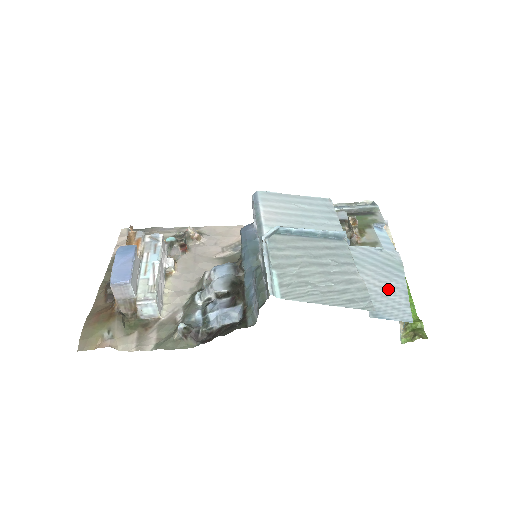
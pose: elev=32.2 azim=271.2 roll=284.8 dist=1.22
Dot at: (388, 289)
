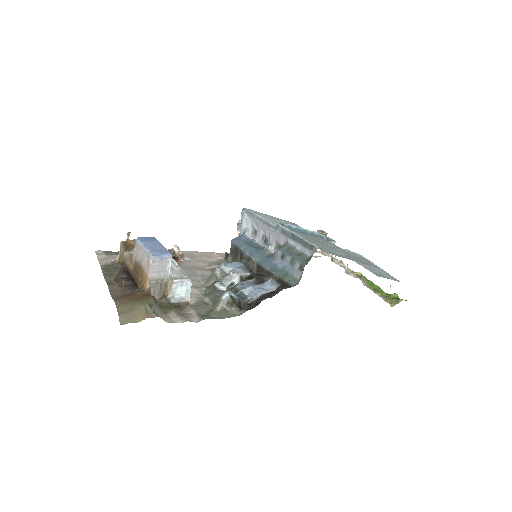
Dot at: (372, 267)
